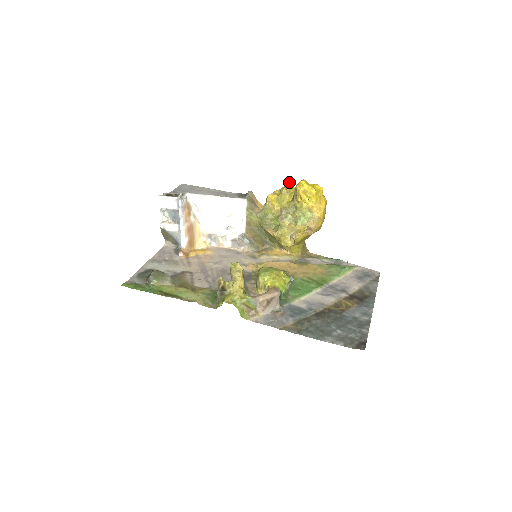
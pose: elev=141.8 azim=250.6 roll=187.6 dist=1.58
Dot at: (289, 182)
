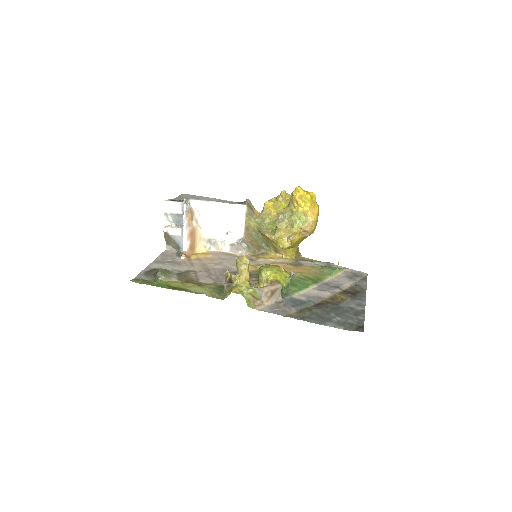
Dot at: occluded
